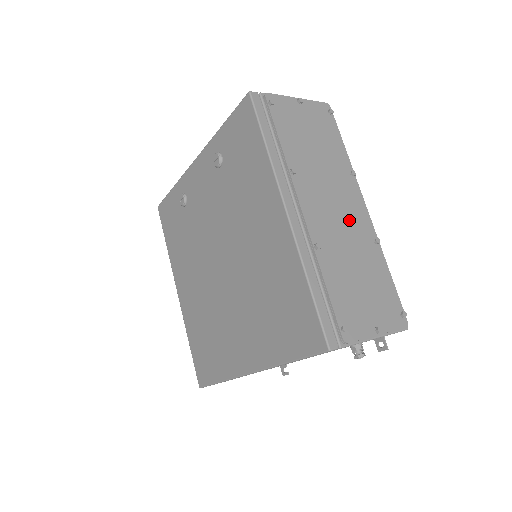
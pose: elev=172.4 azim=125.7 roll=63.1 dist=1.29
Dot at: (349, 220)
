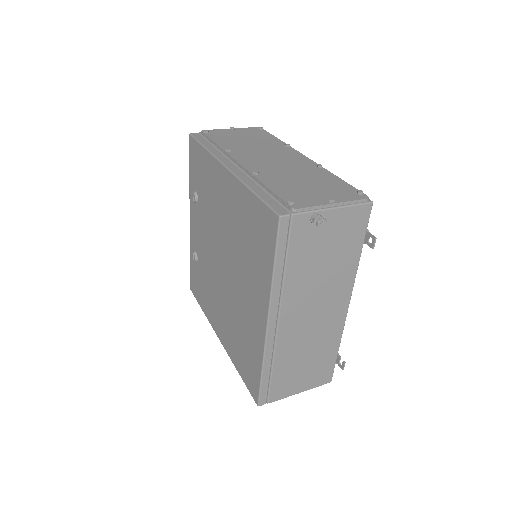
Dot at: (288, 162)
